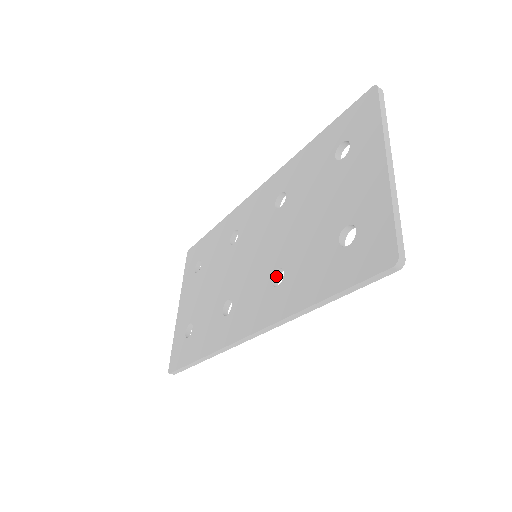
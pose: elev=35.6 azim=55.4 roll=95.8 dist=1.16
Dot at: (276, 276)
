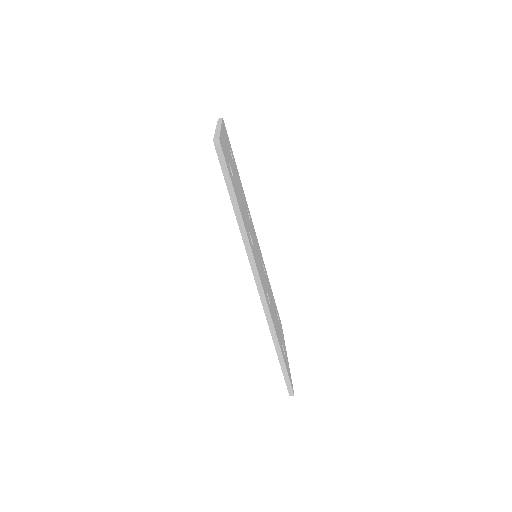
Dot at: occluded
